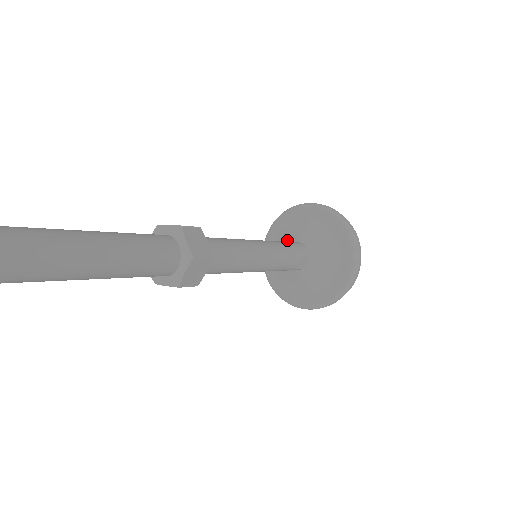
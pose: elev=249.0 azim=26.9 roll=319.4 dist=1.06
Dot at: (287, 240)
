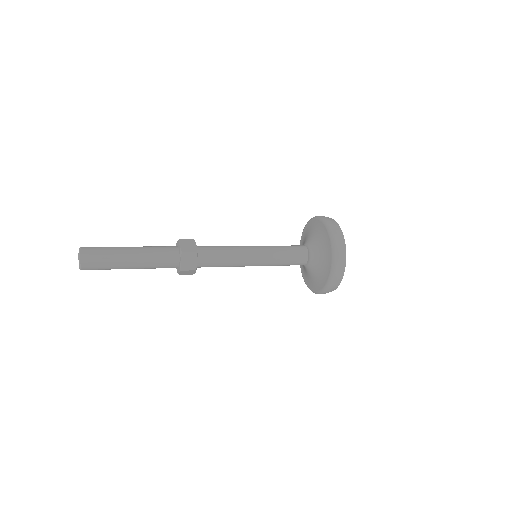
Dot at: occluded
